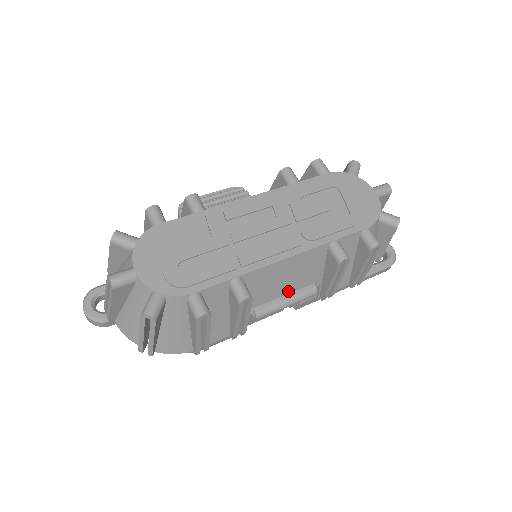
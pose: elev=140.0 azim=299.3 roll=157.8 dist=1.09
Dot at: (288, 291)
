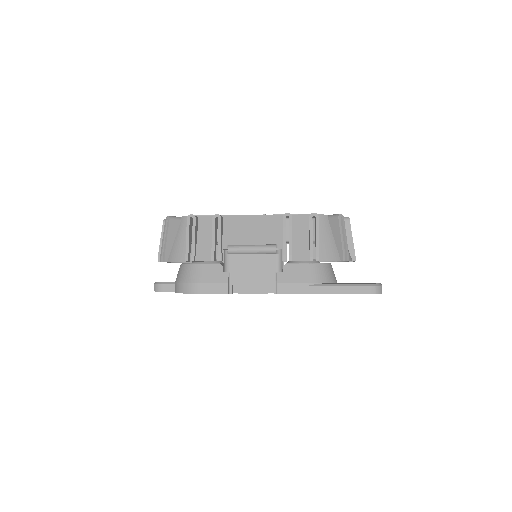
Dot at: (255, 243)
